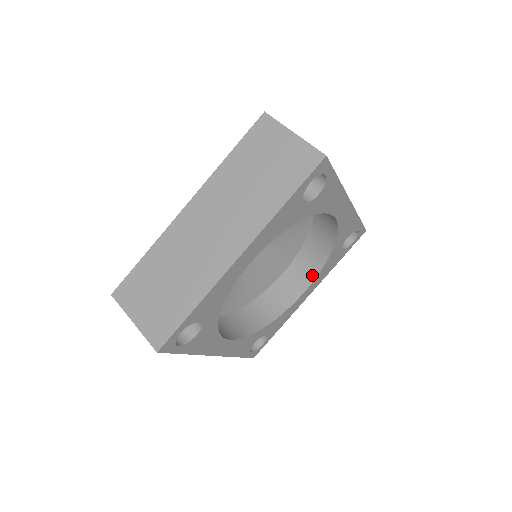
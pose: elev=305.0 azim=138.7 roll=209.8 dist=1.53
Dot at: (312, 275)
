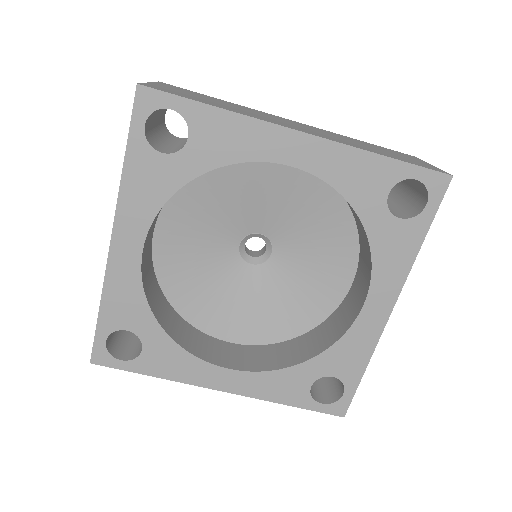
Dot at: (368, 273)
